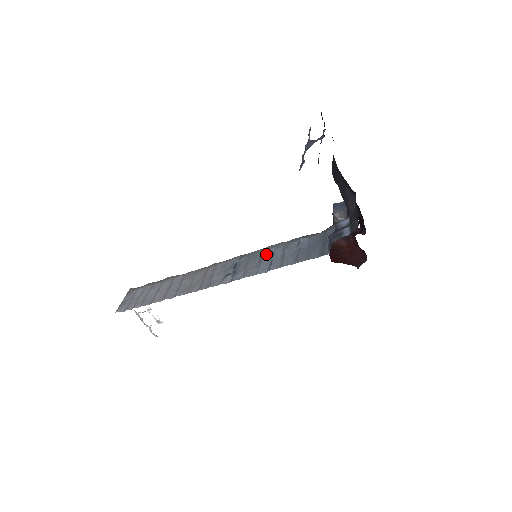
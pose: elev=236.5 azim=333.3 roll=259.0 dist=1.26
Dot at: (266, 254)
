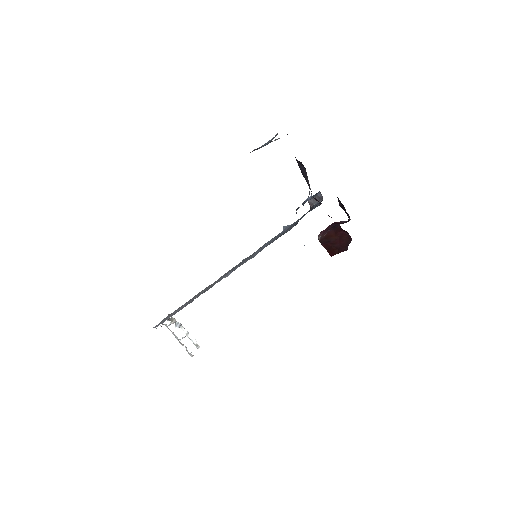
Dot at: (260, 248)
